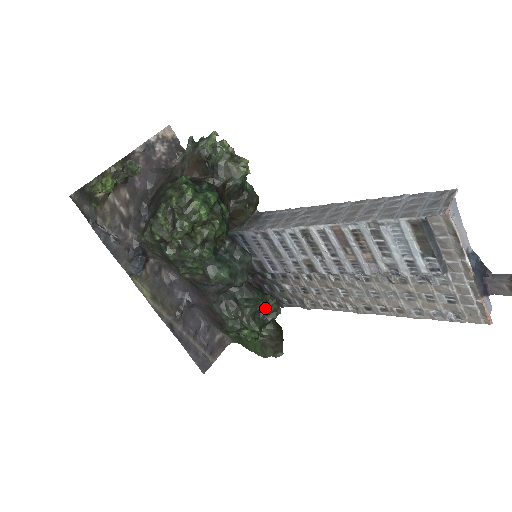
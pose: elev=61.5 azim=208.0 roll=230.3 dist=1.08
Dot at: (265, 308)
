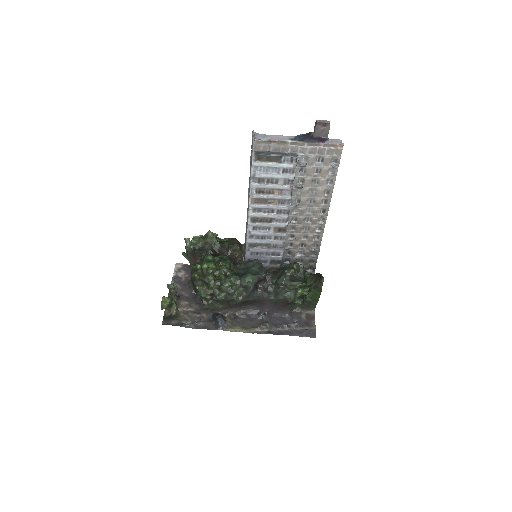
Dot at: (291, 271)
